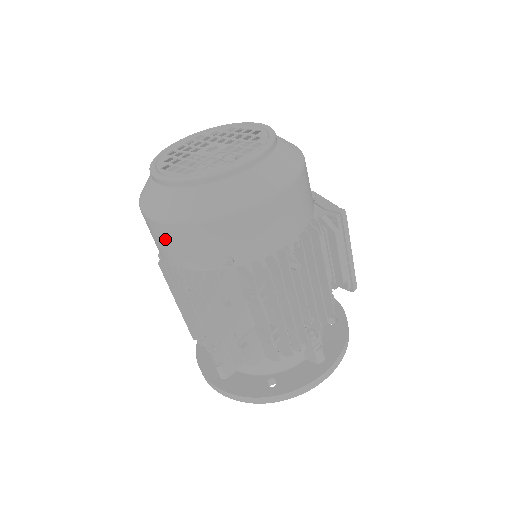
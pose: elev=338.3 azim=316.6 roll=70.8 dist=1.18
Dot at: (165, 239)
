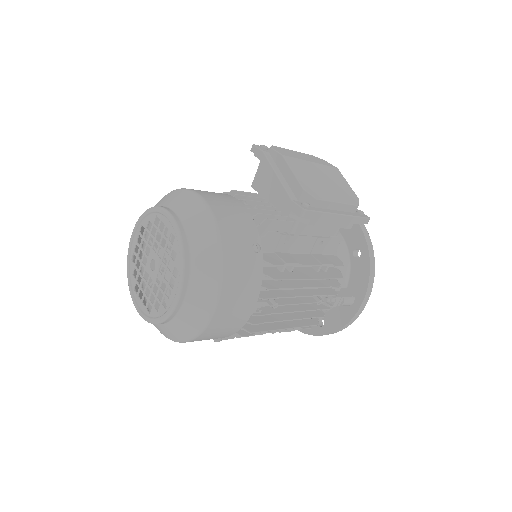
Dot at: occluded
